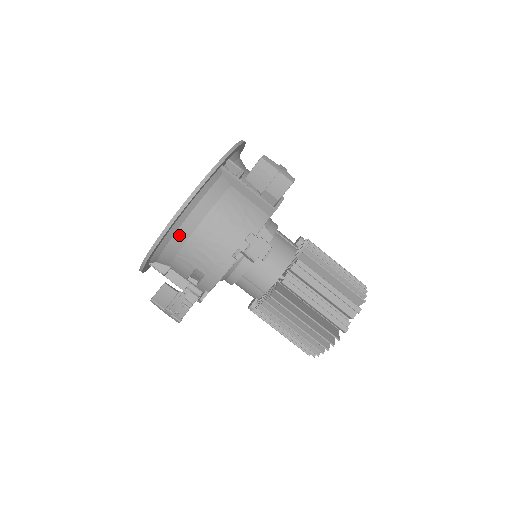
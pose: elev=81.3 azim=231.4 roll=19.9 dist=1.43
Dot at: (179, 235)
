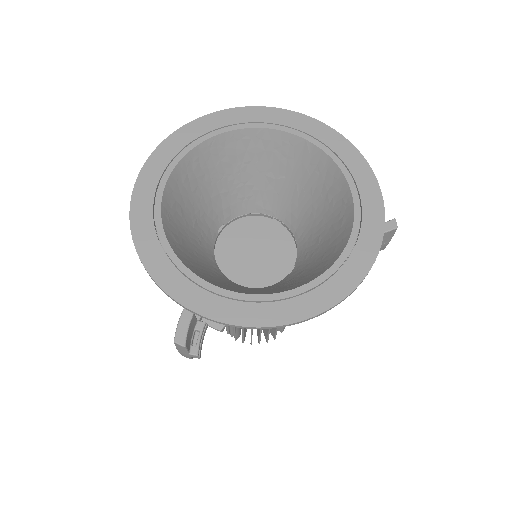
Dot at: occluded
